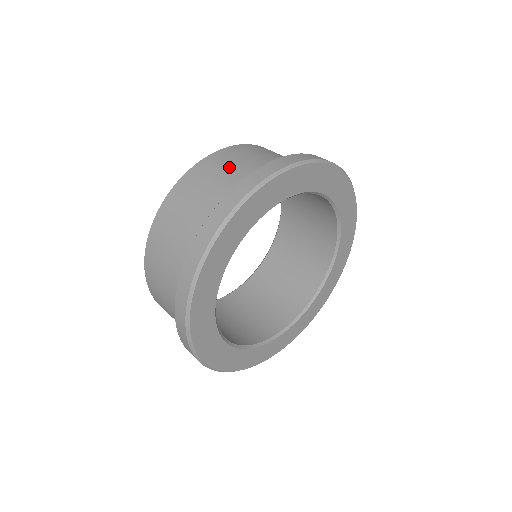
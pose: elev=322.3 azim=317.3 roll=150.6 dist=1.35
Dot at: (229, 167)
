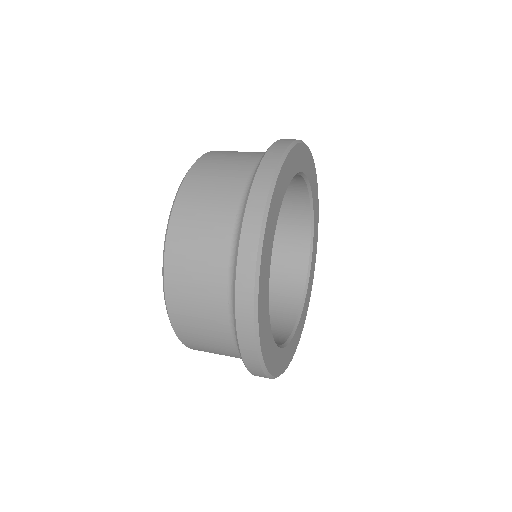
Dot at: occluded
